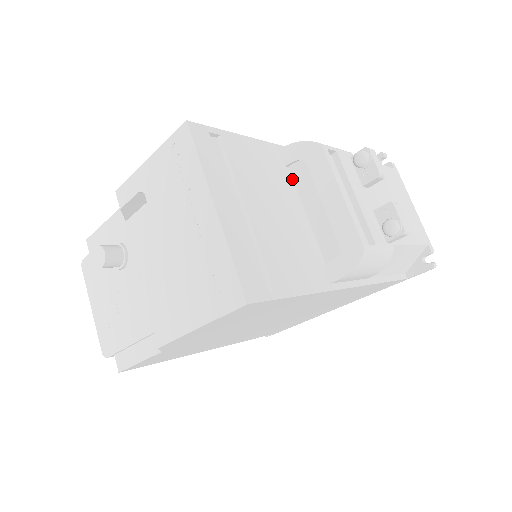
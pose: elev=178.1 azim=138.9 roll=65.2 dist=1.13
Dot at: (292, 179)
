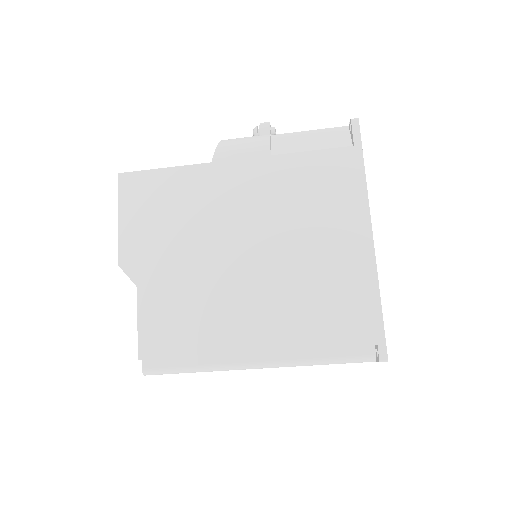
Dot at: occluded
